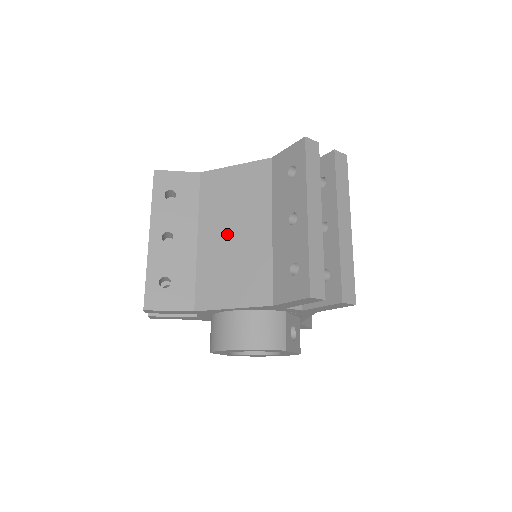
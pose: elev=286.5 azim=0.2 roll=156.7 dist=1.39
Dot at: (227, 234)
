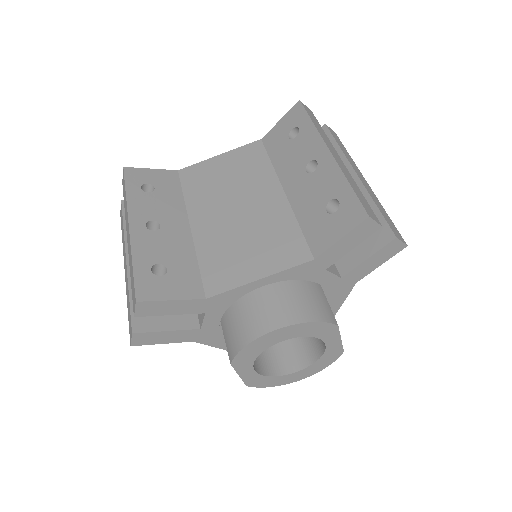
Dot at: (229, 211)
